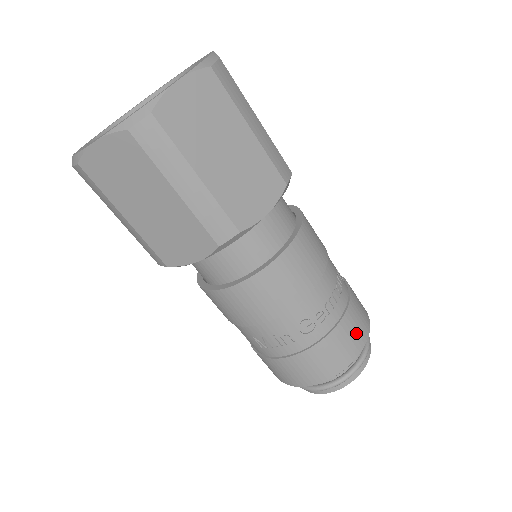
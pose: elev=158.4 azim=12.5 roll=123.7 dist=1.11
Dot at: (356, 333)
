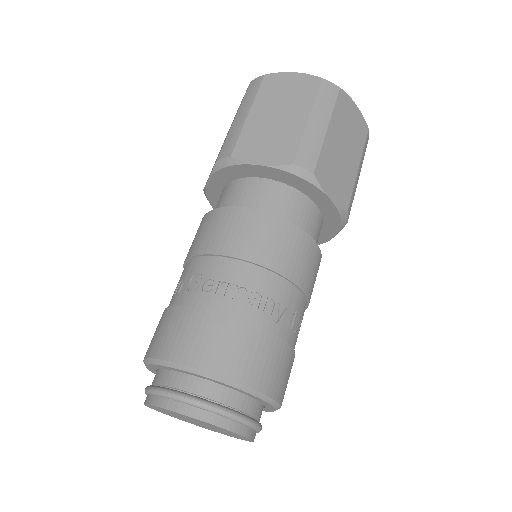
Dot at: (213, 346)
